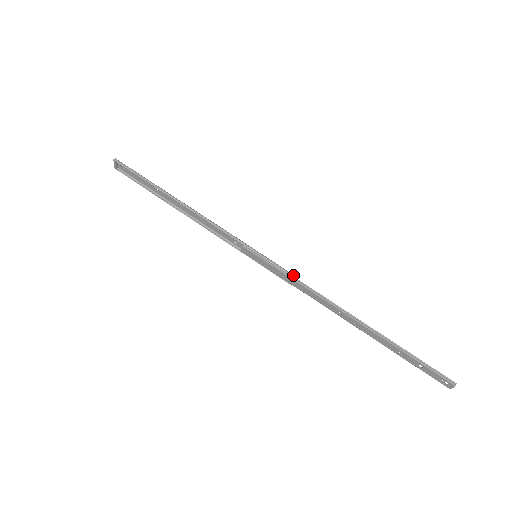
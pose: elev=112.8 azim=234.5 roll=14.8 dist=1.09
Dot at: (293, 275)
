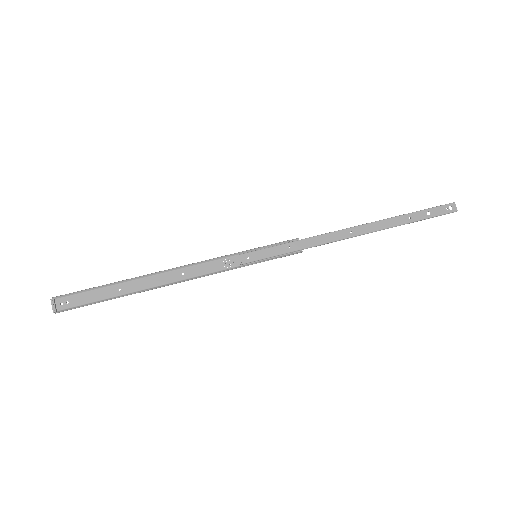
Dot at: (295, 239)
